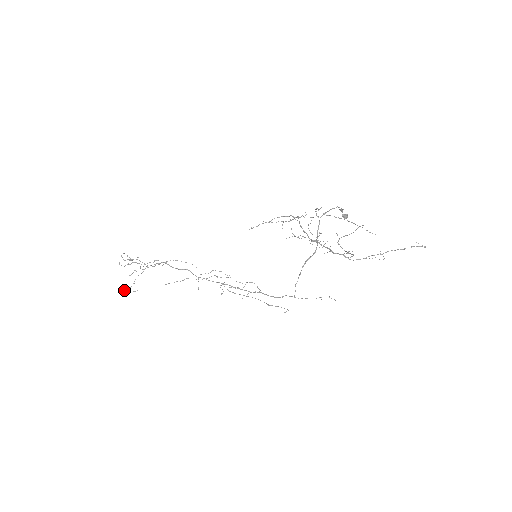
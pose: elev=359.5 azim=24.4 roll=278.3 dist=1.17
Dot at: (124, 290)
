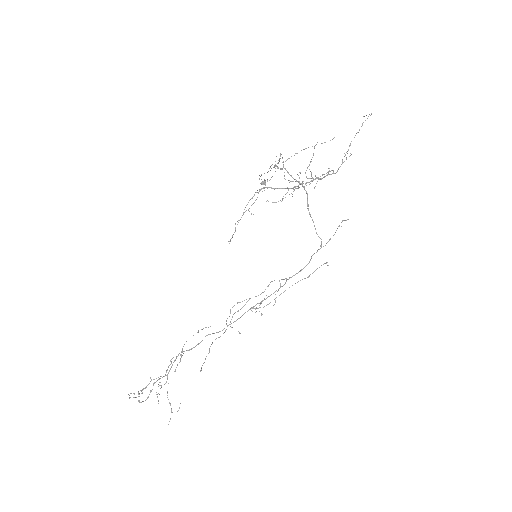
Dot at: occluded
